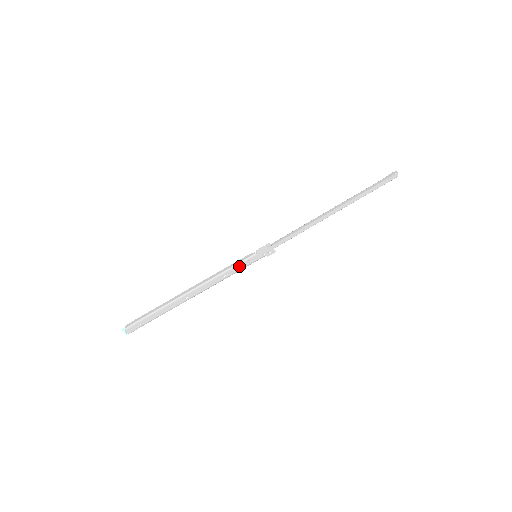
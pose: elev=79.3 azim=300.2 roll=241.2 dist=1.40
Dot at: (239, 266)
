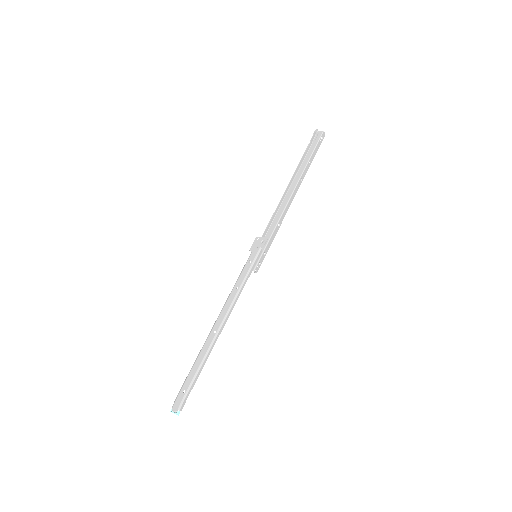
Dot at: (244, 272)
